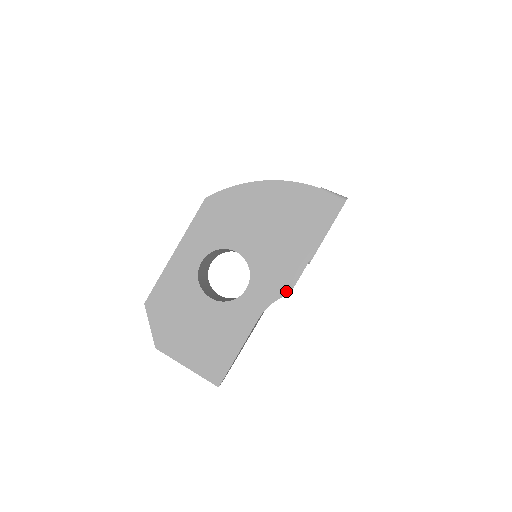
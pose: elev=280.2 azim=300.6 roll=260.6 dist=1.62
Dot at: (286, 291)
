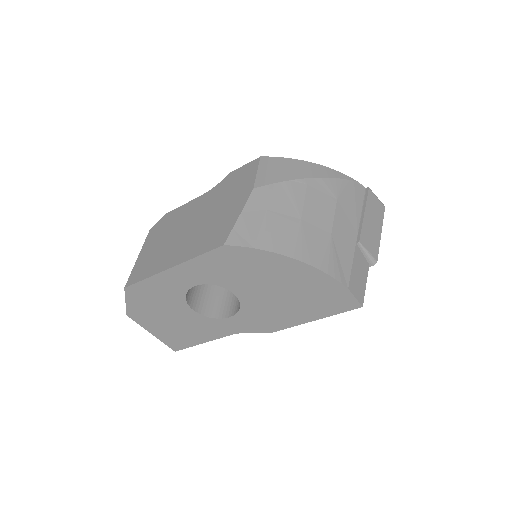
Dot at: (264, 332)
